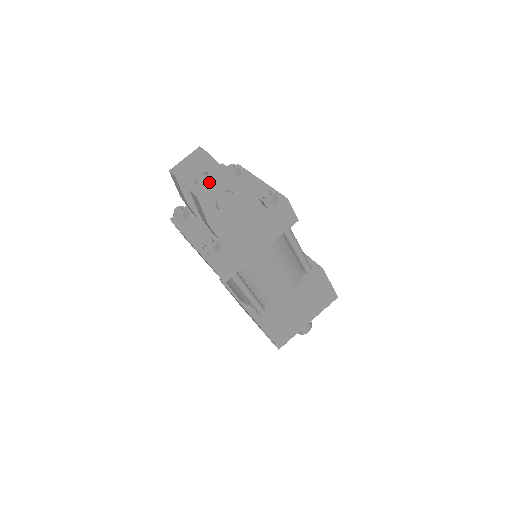
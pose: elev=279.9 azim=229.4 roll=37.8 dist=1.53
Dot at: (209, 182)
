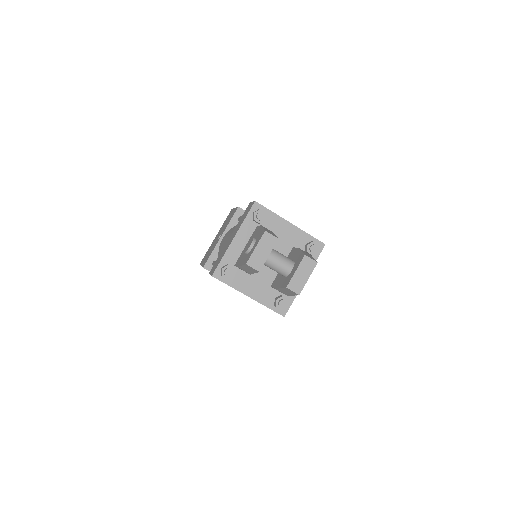
Dot at: (304, 278)
